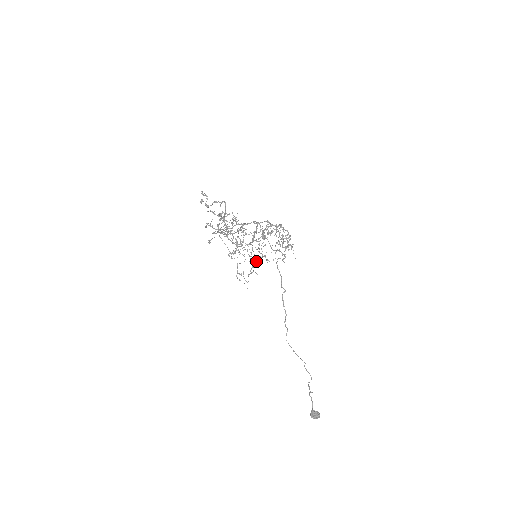
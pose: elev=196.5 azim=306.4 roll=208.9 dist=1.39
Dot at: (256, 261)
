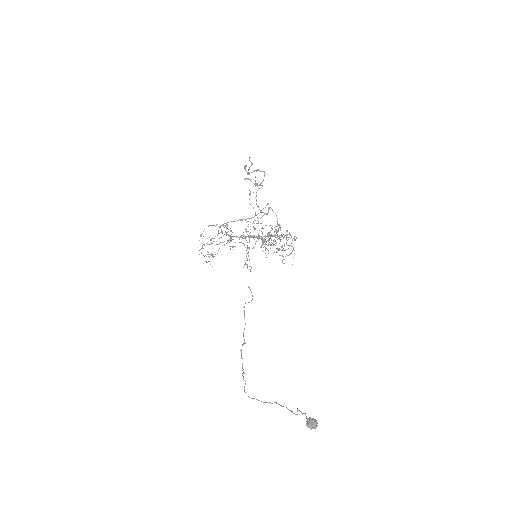
Dot at: occluded
